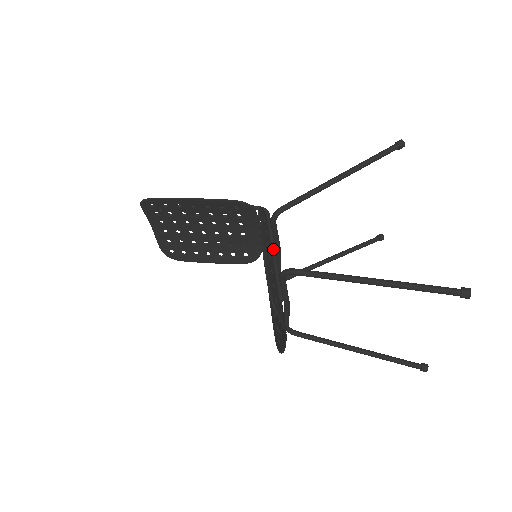
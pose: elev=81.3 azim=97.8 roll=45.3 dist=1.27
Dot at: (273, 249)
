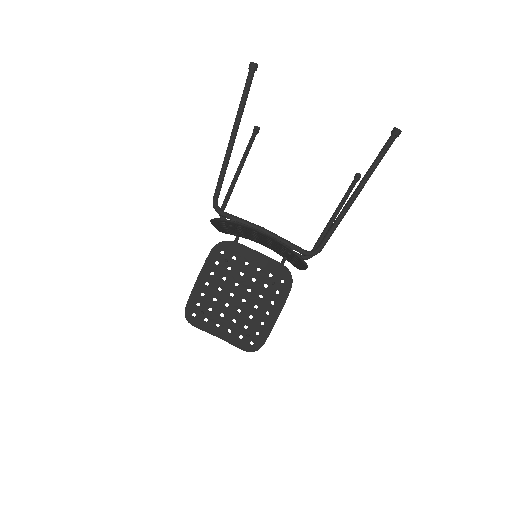
Dot at: occluded
